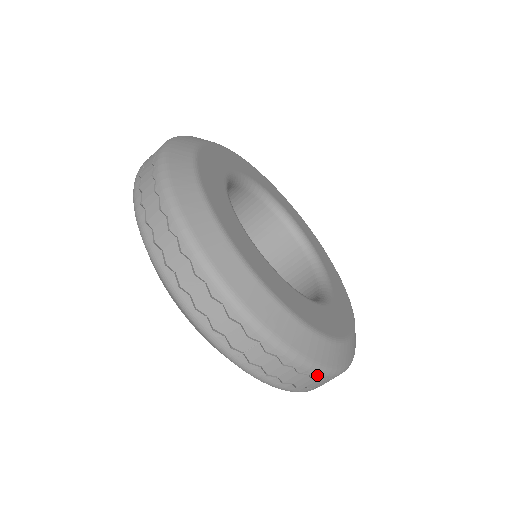
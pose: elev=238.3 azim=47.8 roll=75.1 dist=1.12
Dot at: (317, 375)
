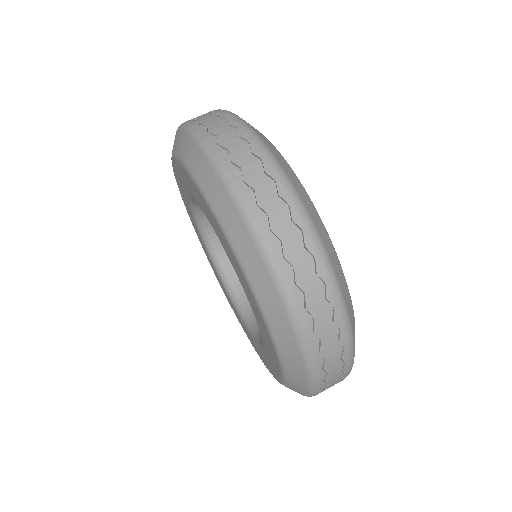
Dot at: (270, 169)
